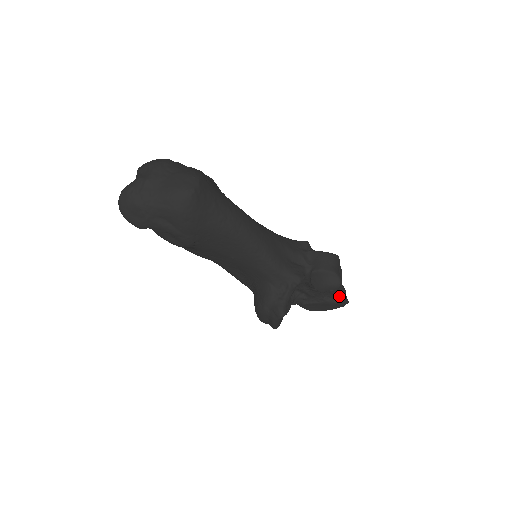
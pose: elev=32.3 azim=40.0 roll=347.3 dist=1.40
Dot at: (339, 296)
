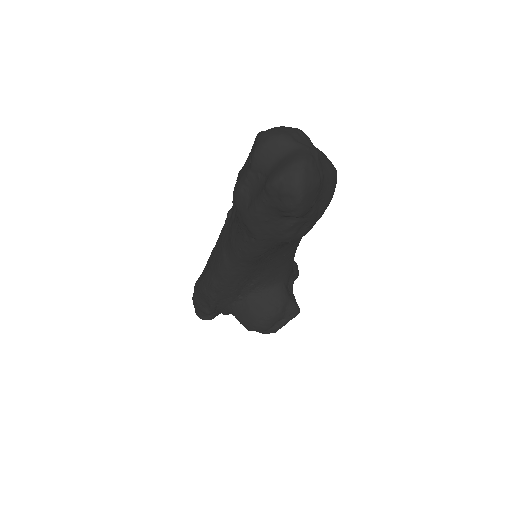
Dot at: occluded
